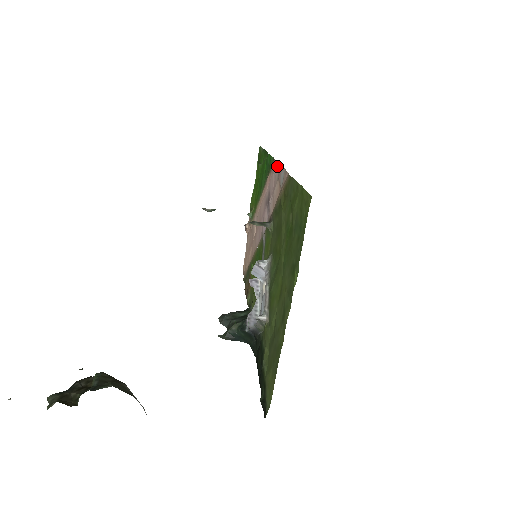
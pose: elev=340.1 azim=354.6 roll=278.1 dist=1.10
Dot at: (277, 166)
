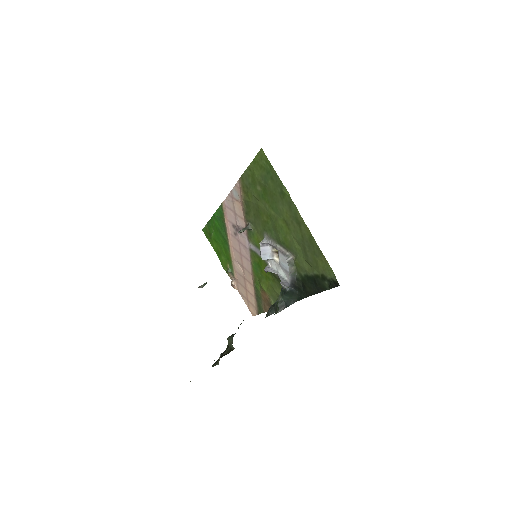
Dot at: (227, 201)
